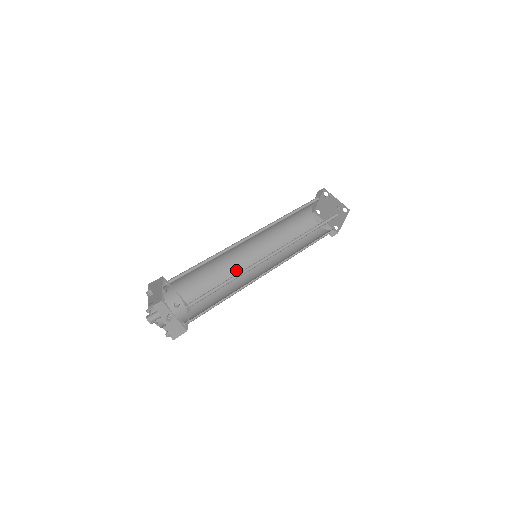
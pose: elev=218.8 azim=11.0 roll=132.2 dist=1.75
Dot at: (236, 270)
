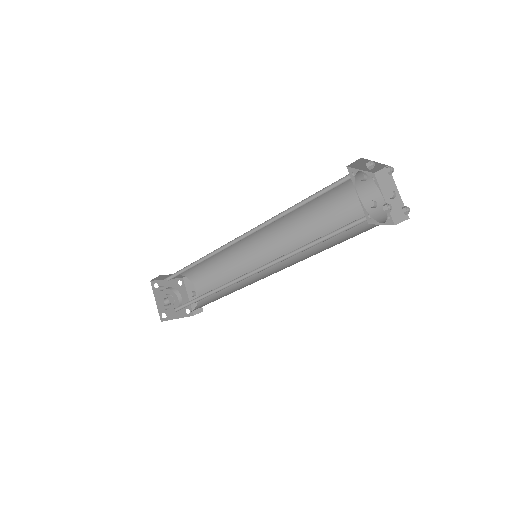
Dot at: (253, 256)
